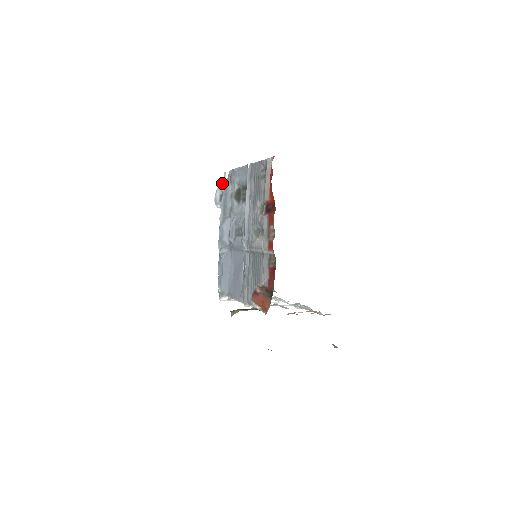
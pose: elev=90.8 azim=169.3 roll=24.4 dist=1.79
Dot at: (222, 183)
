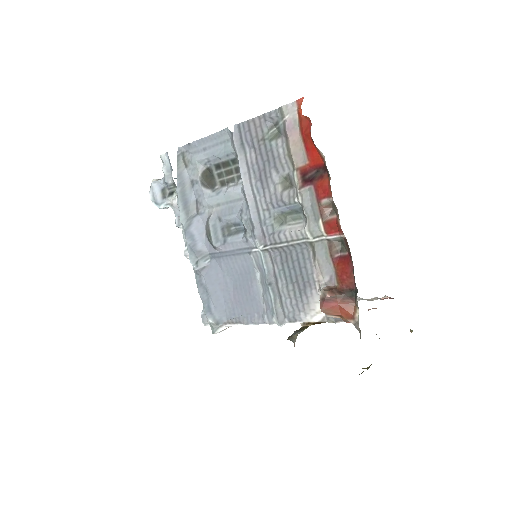
Dot at: (163, 171)
